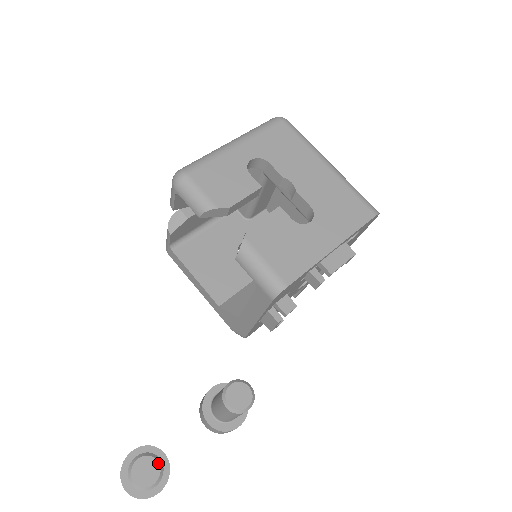
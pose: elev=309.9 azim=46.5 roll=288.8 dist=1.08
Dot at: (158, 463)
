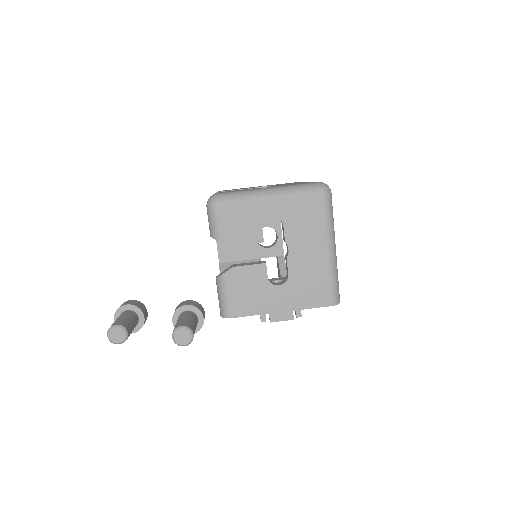
Dot at: (125, 335)
